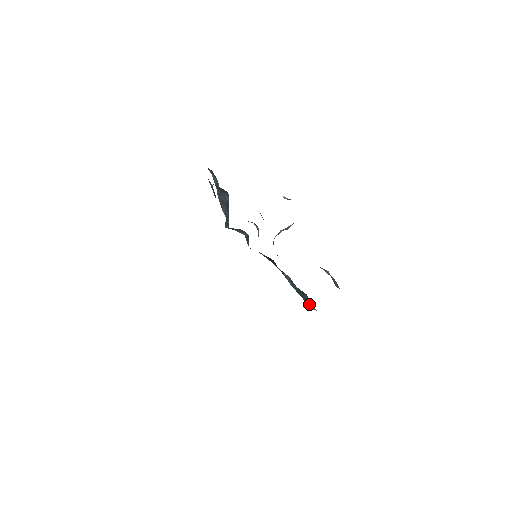
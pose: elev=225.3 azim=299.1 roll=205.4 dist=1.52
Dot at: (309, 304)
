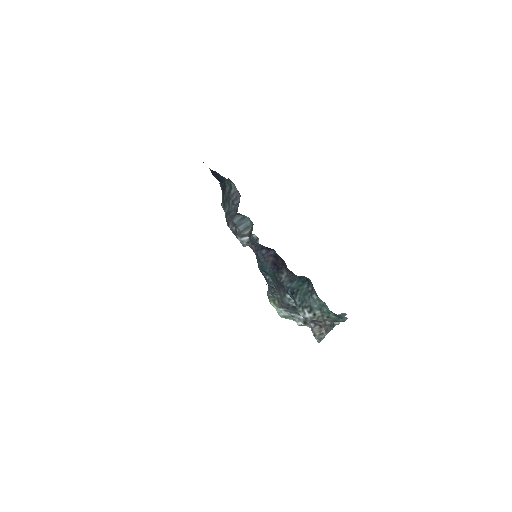
Dot at: (309, 300)
